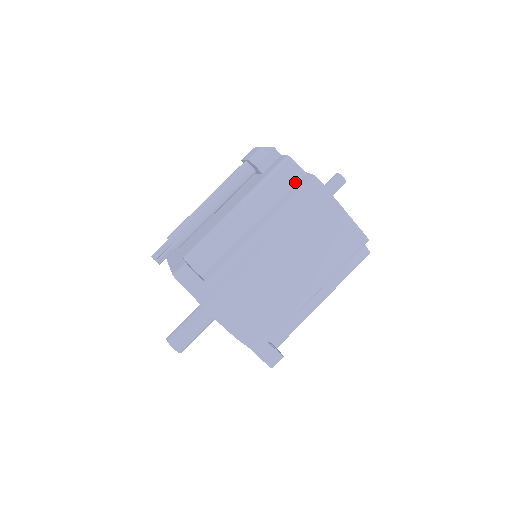
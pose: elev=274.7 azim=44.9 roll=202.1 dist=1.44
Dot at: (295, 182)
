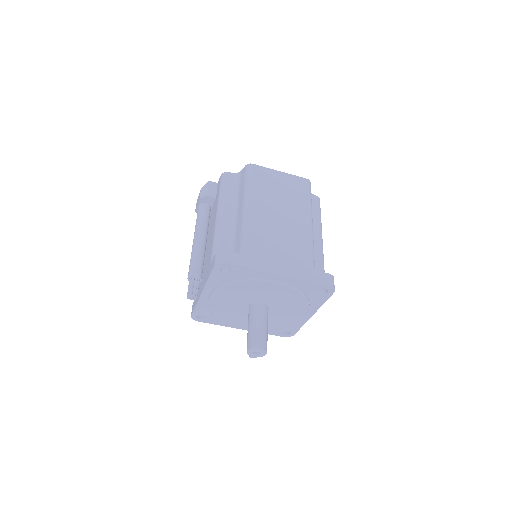
Dot at: (239, 180)
